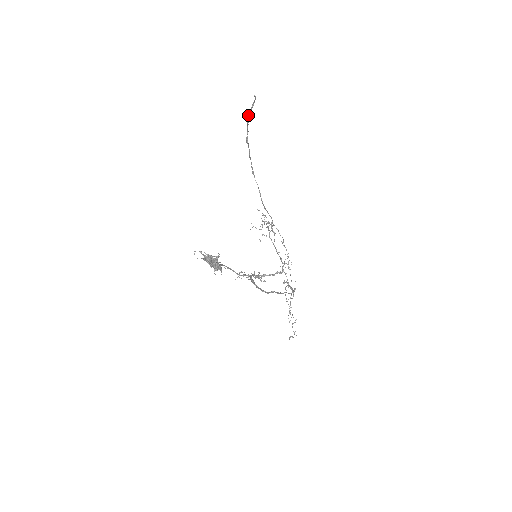
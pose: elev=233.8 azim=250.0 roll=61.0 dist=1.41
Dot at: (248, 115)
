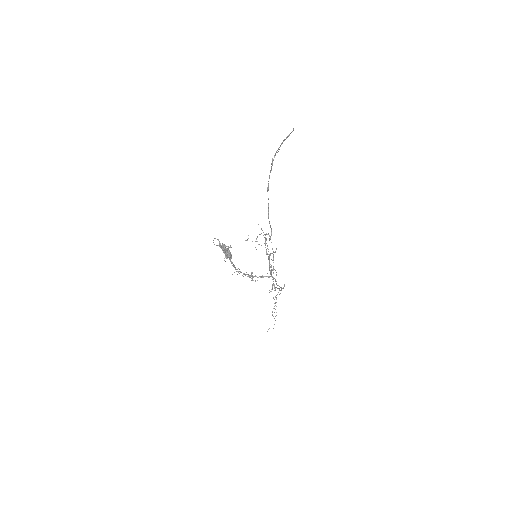
Dot at: (282, 142)
